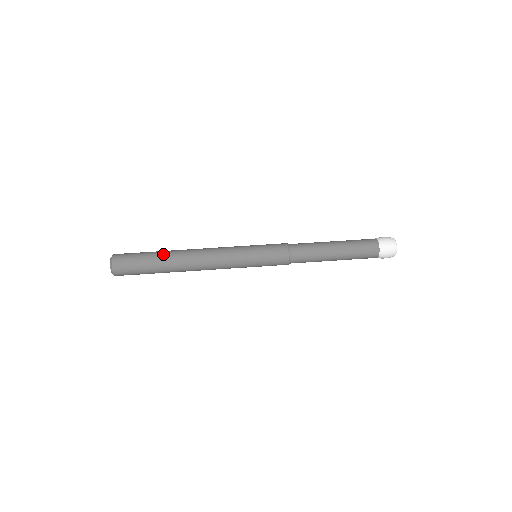
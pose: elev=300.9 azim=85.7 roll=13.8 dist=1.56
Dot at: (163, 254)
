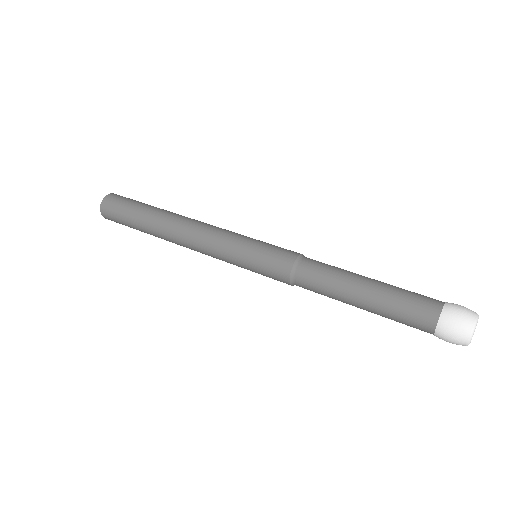
Dot at: (152, 210)
